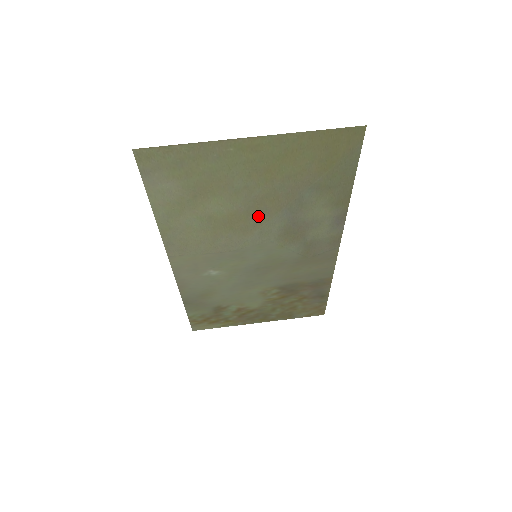
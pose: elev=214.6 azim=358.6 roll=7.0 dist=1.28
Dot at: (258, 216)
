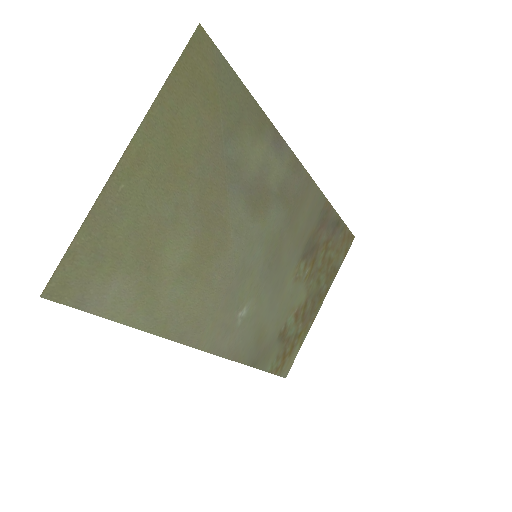
Dot at: (217, 220)
